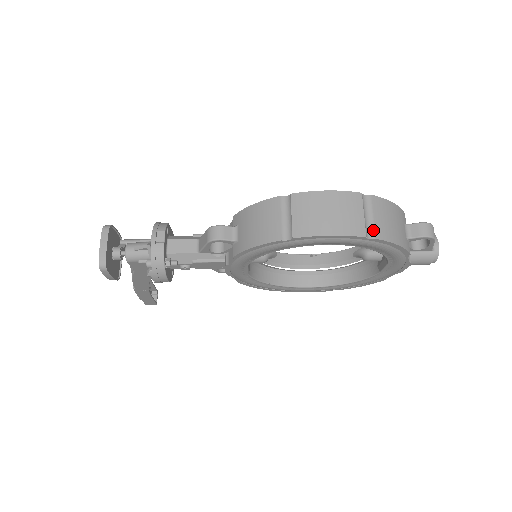
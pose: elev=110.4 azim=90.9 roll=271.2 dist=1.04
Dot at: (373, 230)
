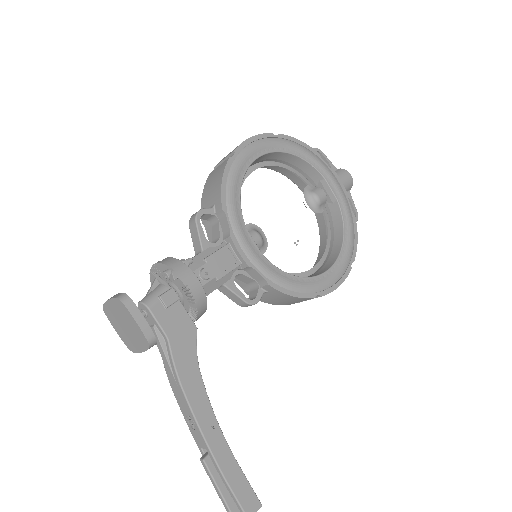
Dot at: occluded
